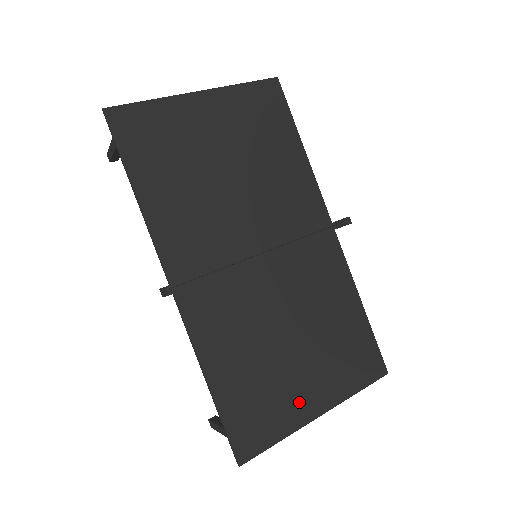
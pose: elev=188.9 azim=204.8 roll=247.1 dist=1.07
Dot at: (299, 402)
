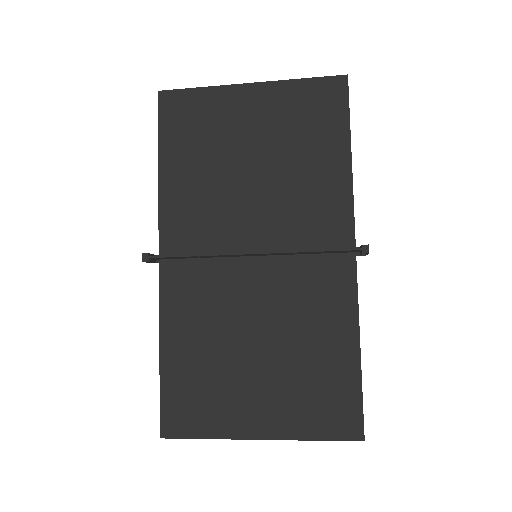
Dot at: (240, 414)
